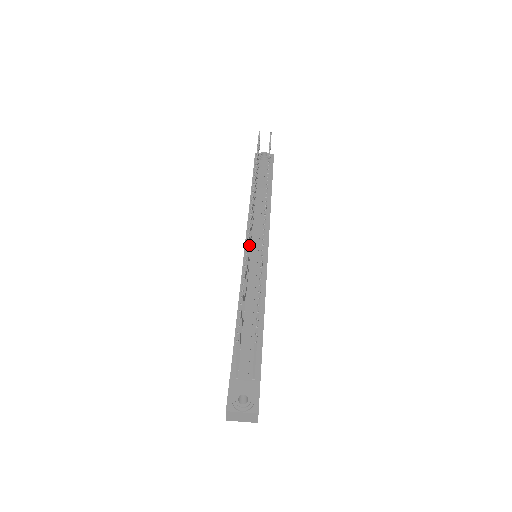
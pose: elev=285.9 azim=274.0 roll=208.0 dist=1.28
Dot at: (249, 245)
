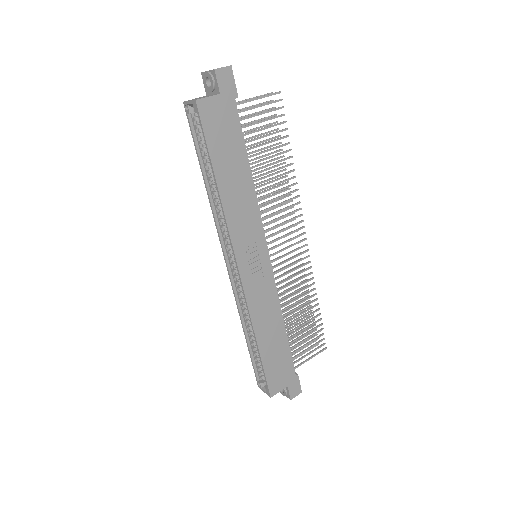
Dot at: (279, 219)
